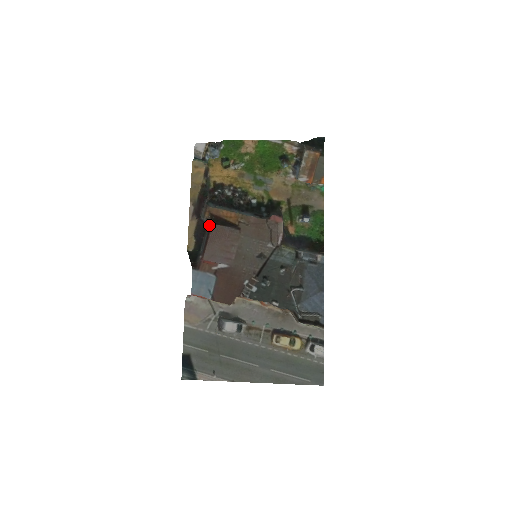
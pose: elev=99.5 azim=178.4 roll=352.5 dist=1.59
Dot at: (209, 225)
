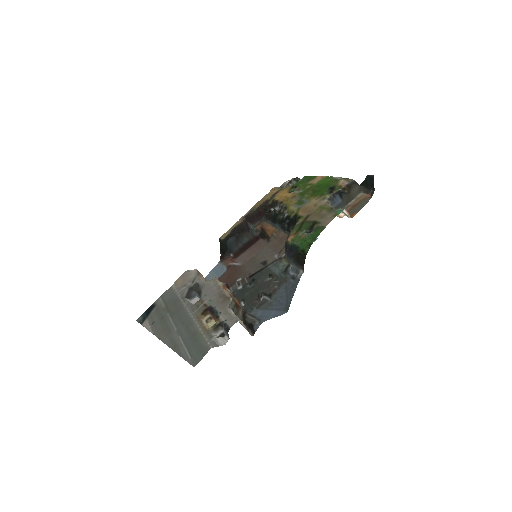
Dot at: (255, 235)
